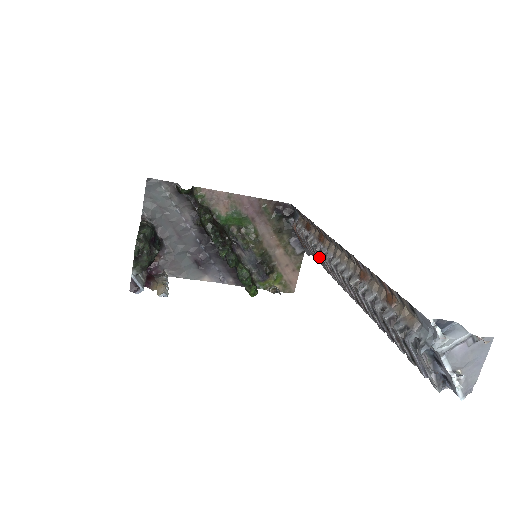
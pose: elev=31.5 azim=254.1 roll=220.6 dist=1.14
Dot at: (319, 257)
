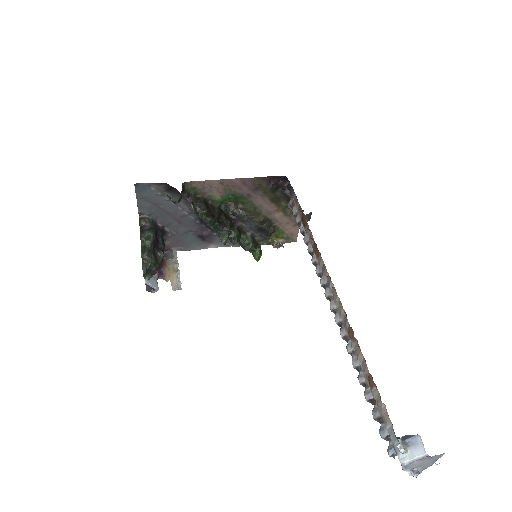
Dot at: occluded
